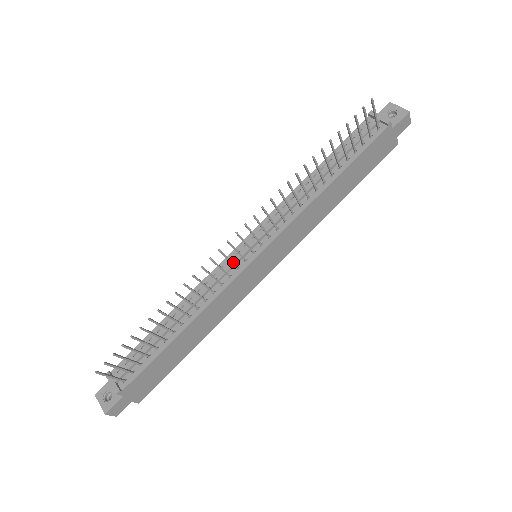
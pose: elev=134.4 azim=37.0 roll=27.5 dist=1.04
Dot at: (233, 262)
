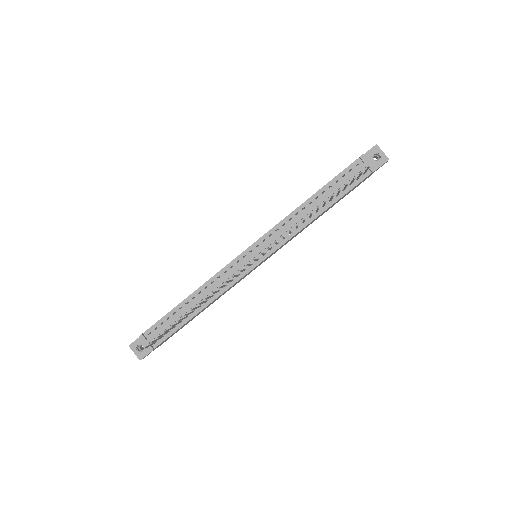
Dot at: (242, 265)
